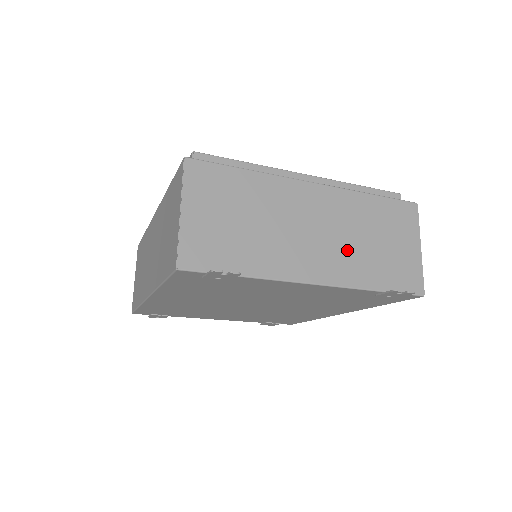
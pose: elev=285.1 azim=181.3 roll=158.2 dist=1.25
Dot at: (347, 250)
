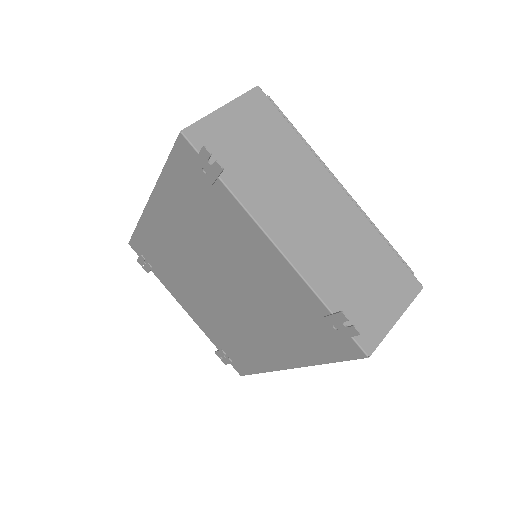
Dot at: (327, 253)
